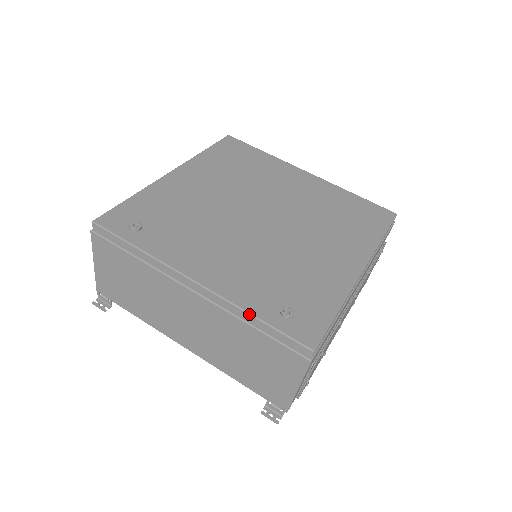
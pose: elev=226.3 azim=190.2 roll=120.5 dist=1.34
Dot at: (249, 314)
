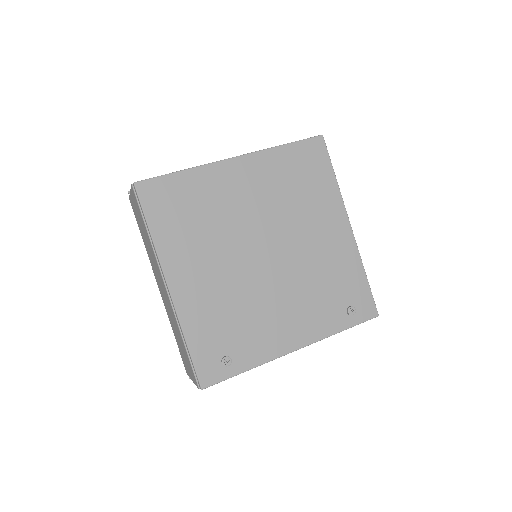
Dot at: occluded
